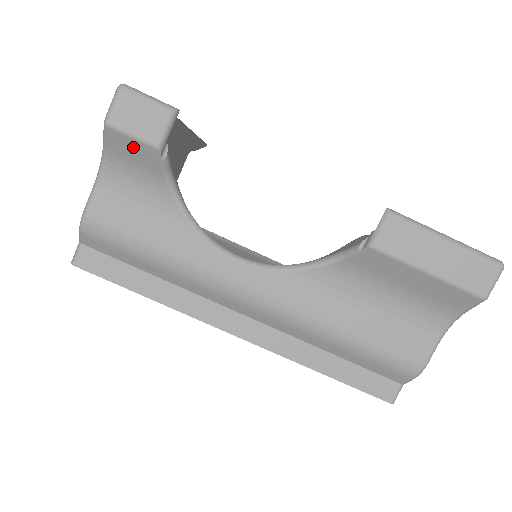
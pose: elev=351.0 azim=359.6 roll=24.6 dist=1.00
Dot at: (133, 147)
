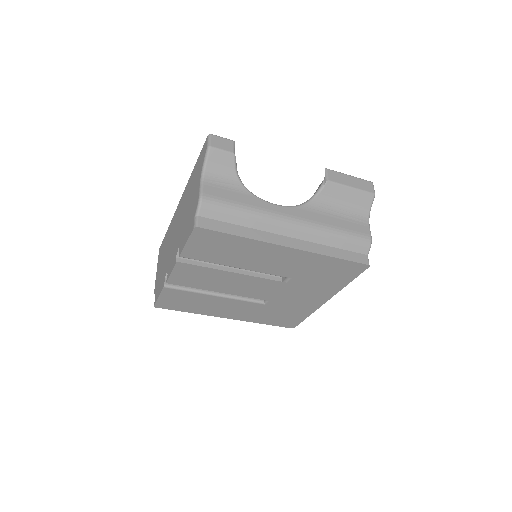
Dot at: (222, 156)
